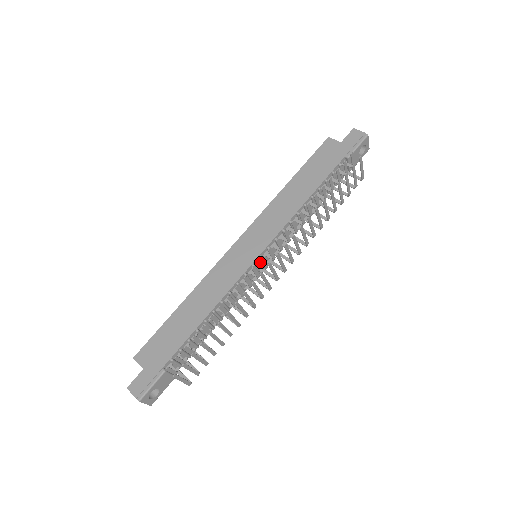
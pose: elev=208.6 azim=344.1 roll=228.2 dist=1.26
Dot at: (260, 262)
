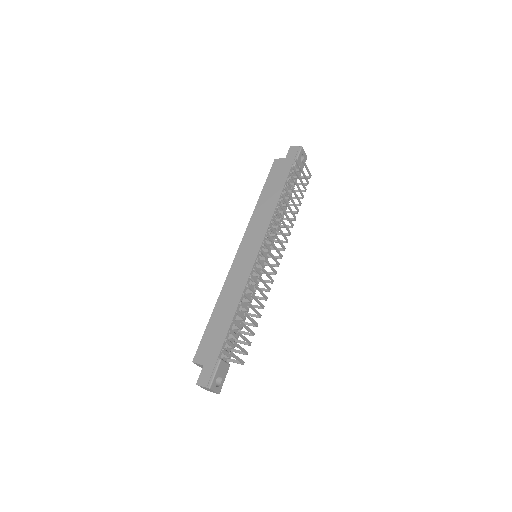
Dot at: (261, 257)
